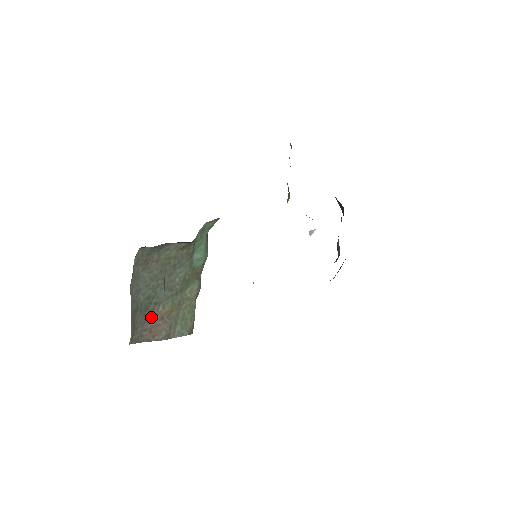
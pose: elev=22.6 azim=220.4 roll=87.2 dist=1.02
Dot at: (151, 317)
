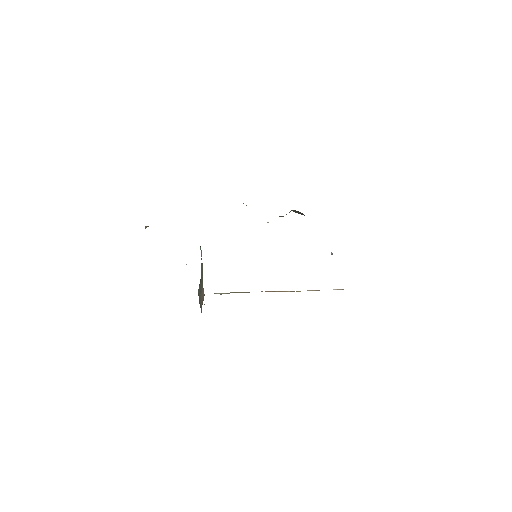
Dot at: (200, 296)
